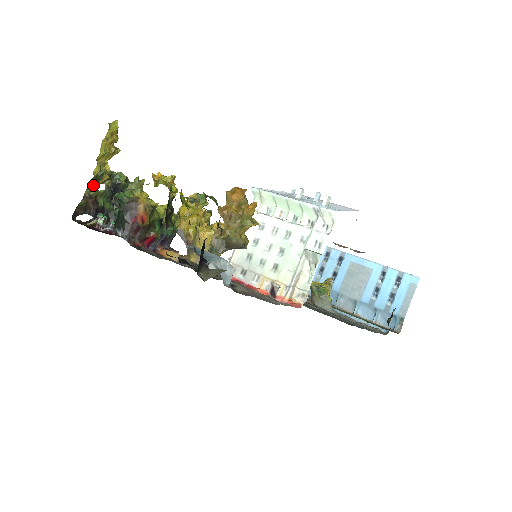
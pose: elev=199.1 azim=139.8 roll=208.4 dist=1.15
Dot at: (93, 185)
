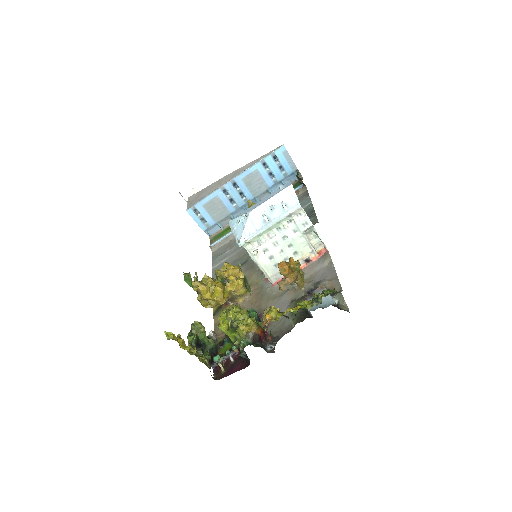
Dot at: occluded
